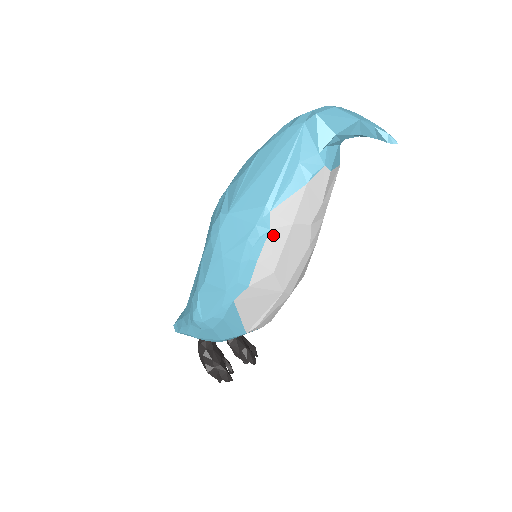
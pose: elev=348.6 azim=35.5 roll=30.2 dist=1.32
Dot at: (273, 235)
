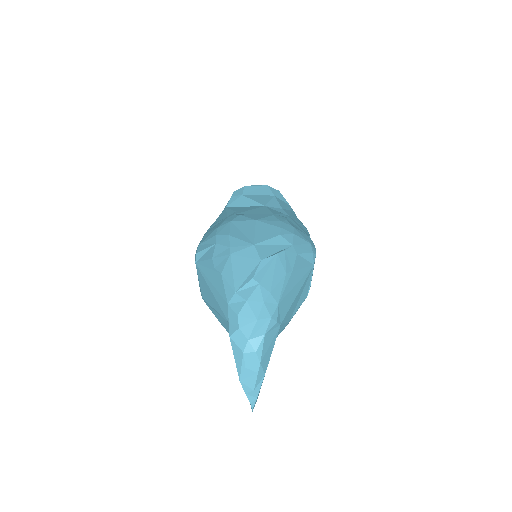
Dot at: occluded
